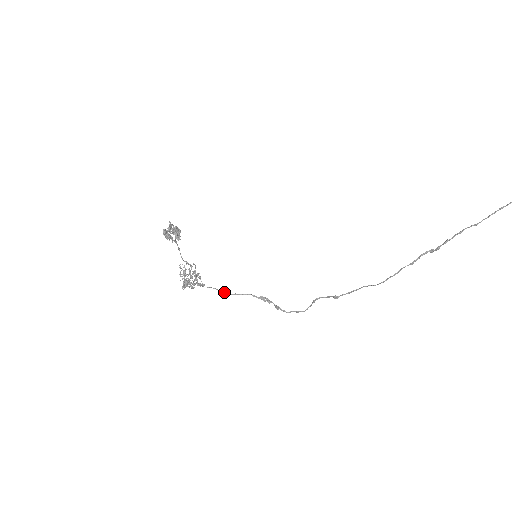
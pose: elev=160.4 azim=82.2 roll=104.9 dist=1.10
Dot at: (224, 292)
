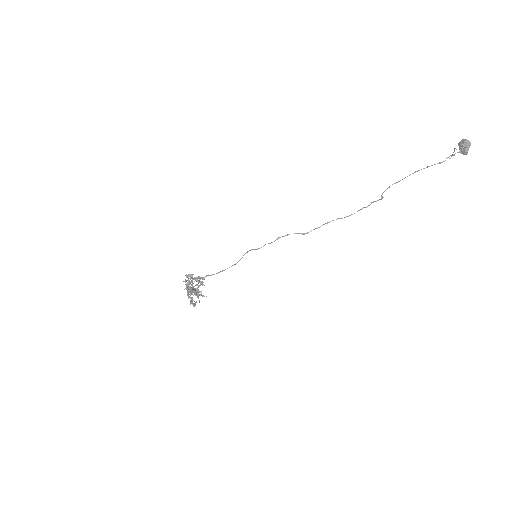
Dot at: (222, 271)
